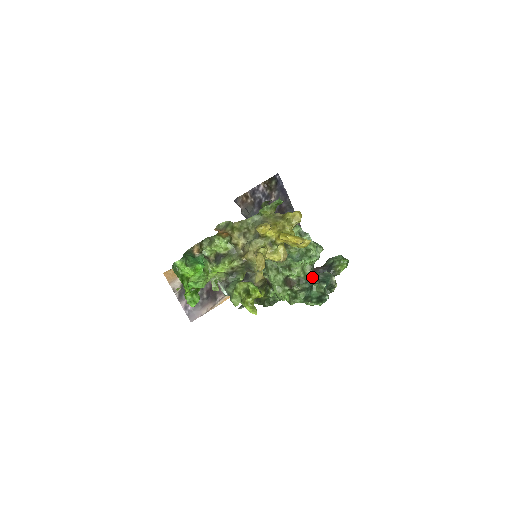
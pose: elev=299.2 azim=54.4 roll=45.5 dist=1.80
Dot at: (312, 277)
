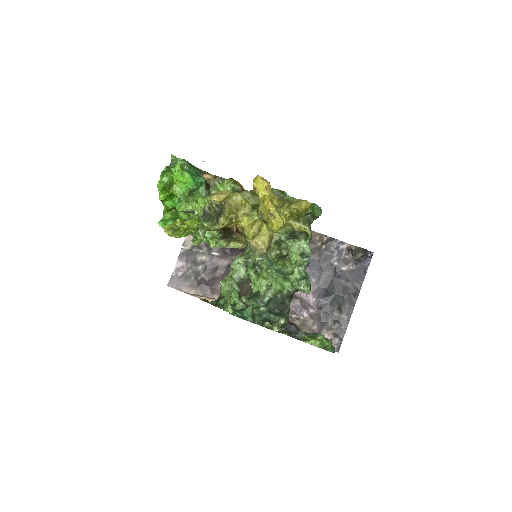
Dot at: (268, 303)
